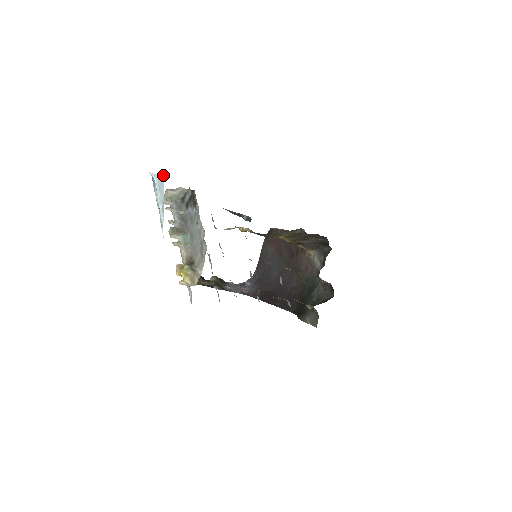
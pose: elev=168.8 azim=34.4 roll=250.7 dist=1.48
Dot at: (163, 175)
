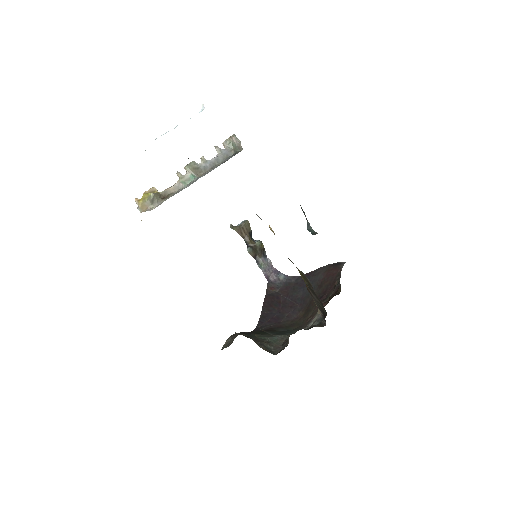
Dot at: occluded
